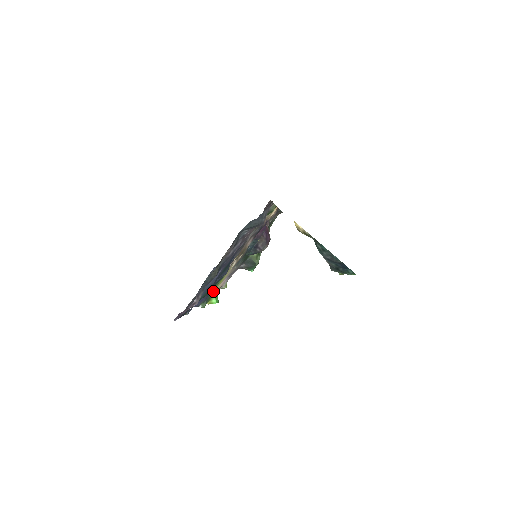
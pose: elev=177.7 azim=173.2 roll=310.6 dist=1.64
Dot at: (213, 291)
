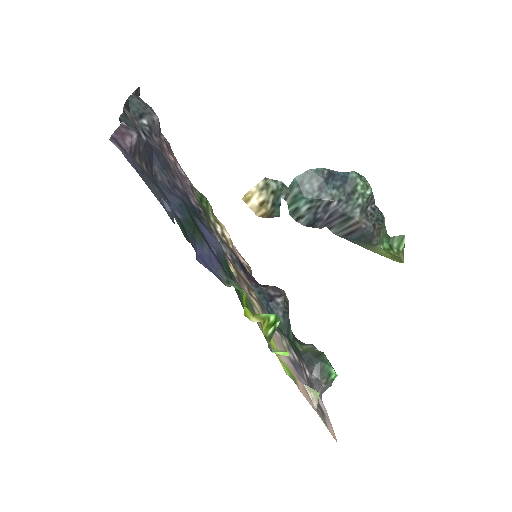
Dot at: occluded
